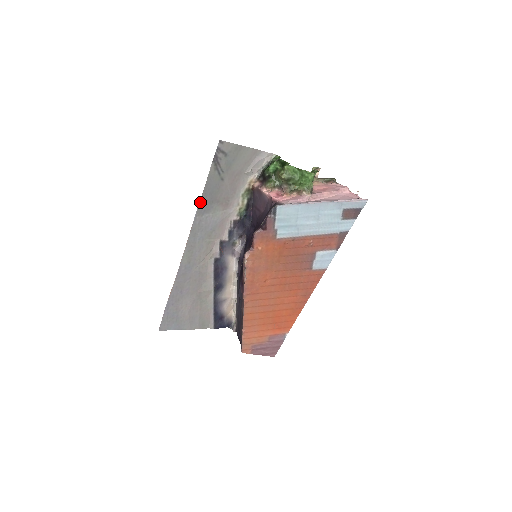
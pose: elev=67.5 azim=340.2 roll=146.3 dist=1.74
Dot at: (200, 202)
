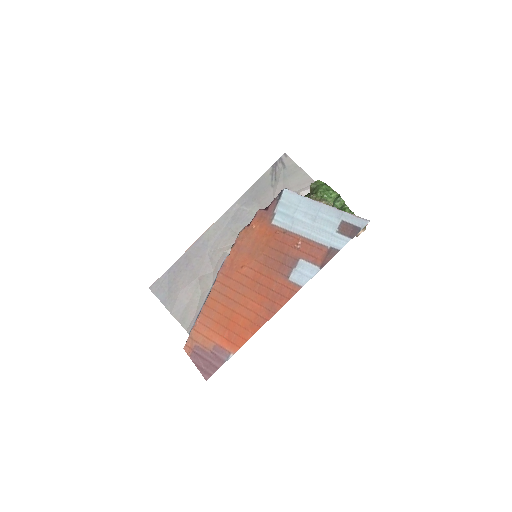
Dot at: (245, 193)
